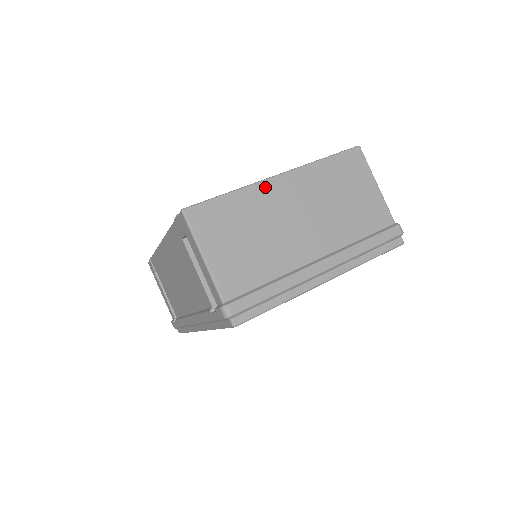
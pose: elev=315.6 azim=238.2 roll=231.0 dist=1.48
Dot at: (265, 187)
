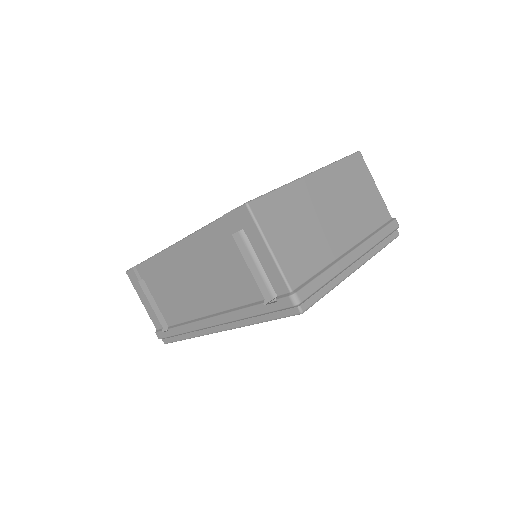
Dot at: (304, 184)
